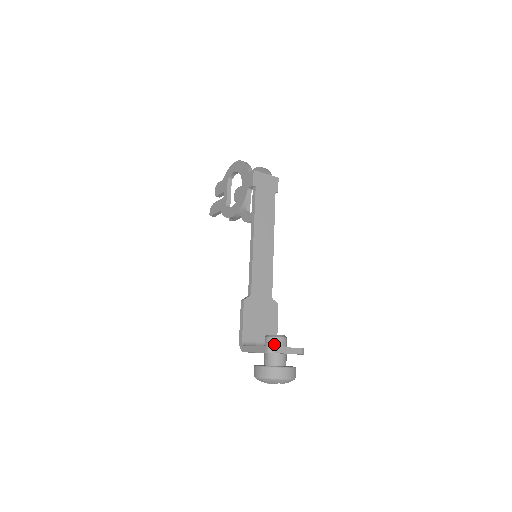
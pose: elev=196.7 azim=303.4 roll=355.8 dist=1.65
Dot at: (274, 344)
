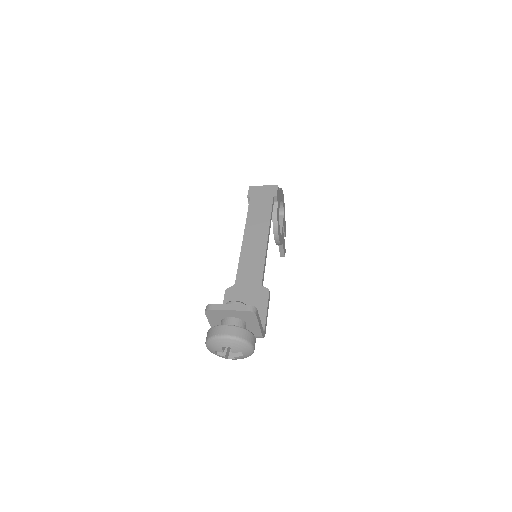
Dot at: occluded
